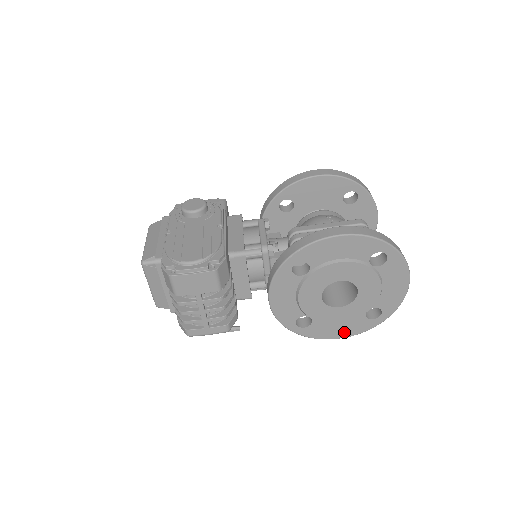
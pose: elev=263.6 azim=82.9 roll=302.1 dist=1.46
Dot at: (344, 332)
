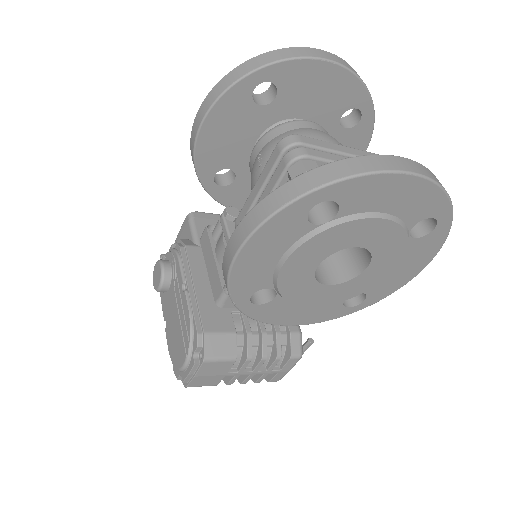
Dot at: (418, 263)
